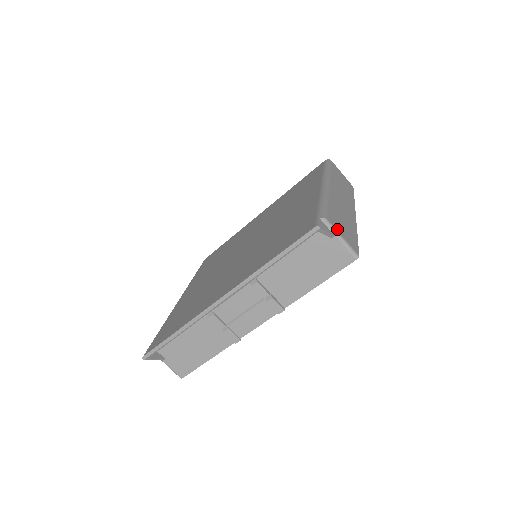
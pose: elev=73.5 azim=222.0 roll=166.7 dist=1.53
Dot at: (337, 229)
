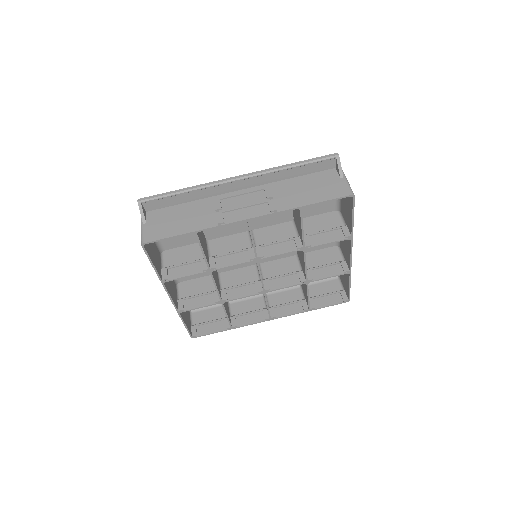
Dot at: occluded
